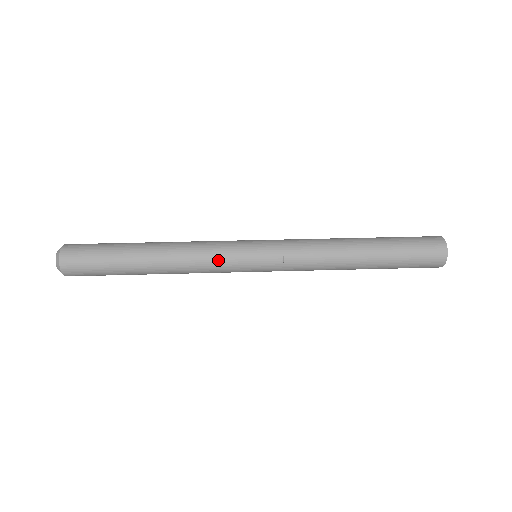
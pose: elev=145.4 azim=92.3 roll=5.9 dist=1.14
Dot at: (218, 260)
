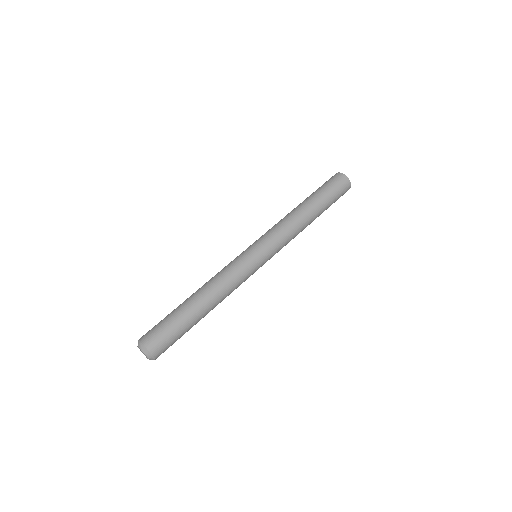
Dot at: occluded
